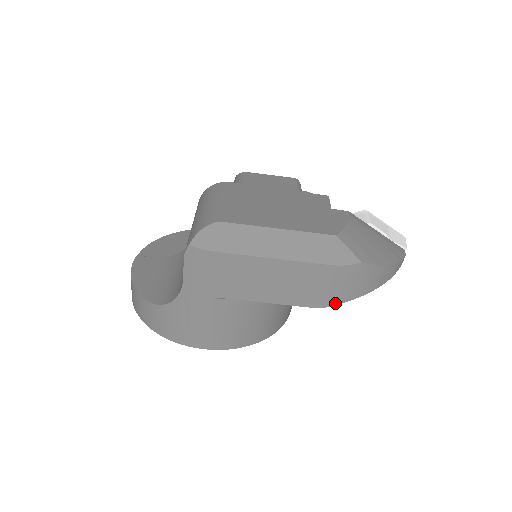
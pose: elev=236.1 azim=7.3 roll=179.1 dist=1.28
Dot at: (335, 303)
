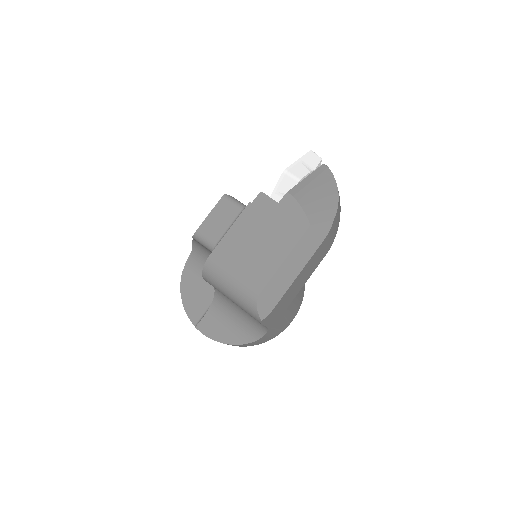
Dot at: (333, 241)
